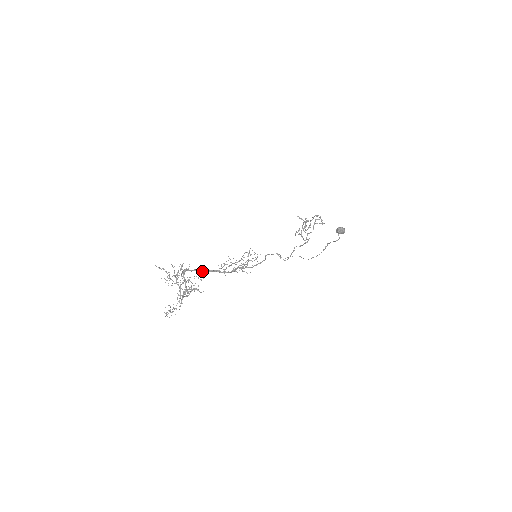
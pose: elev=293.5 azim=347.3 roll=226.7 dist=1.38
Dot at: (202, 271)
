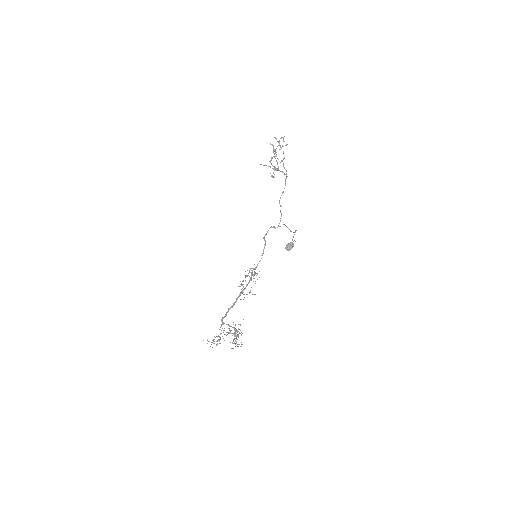
Dot at: (232, 307)
